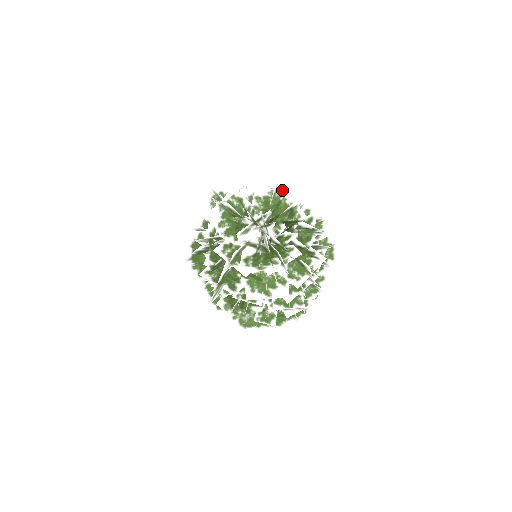
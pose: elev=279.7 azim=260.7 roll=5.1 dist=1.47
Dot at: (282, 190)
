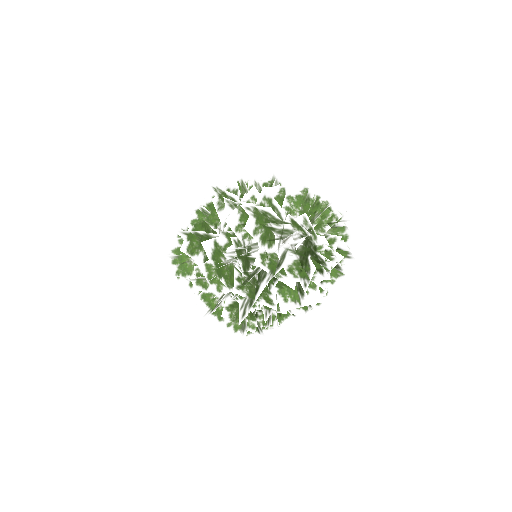
Dot at: occluded
